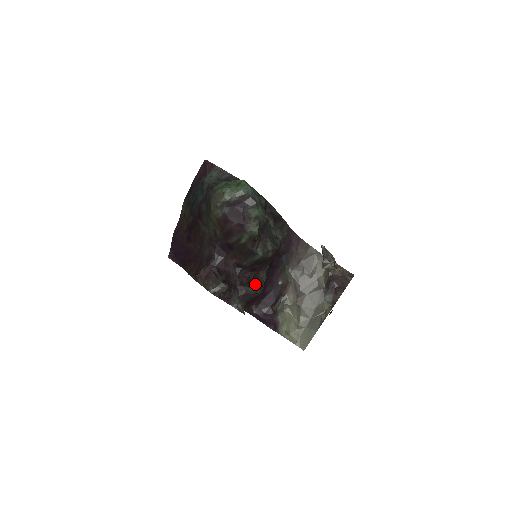
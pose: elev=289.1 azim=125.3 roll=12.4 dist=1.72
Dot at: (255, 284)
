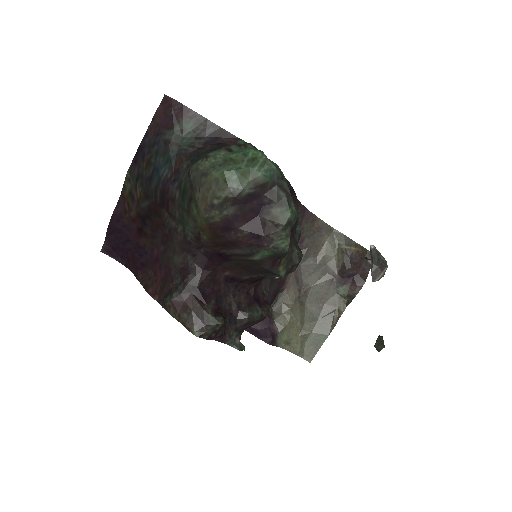
Dot at: (259, 303)
